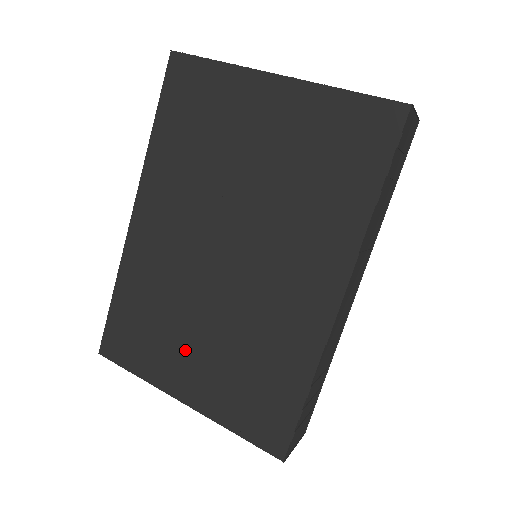
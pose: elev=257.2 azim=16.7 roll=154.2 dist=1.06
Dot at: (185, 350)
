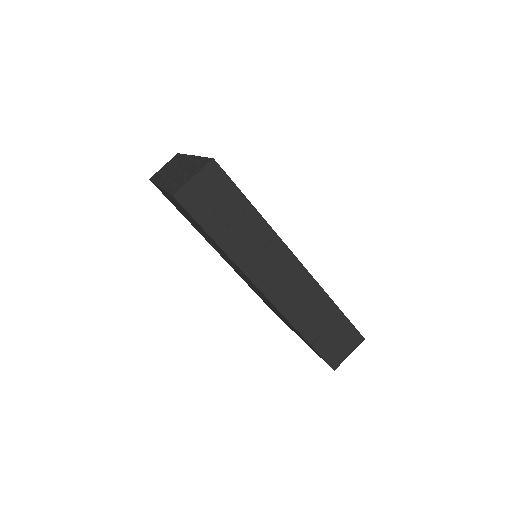
Dot at: occluded
